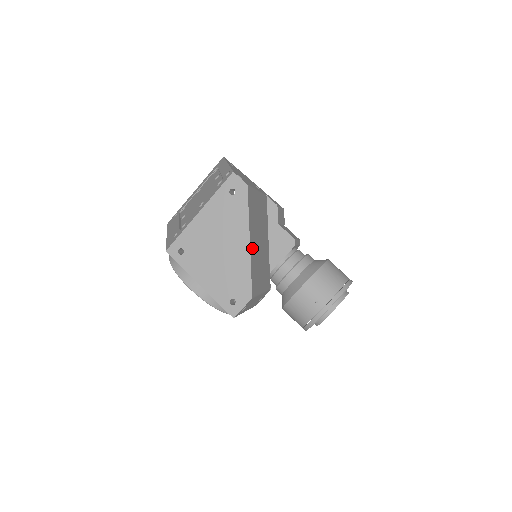
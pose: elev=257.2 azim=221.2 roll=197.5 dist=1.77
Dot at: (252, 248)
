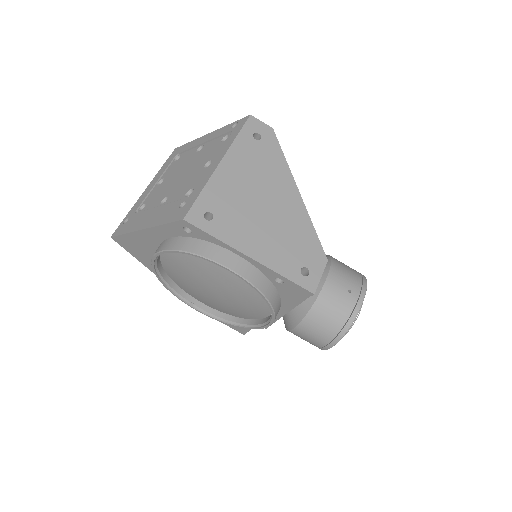
Dot at: occluded
